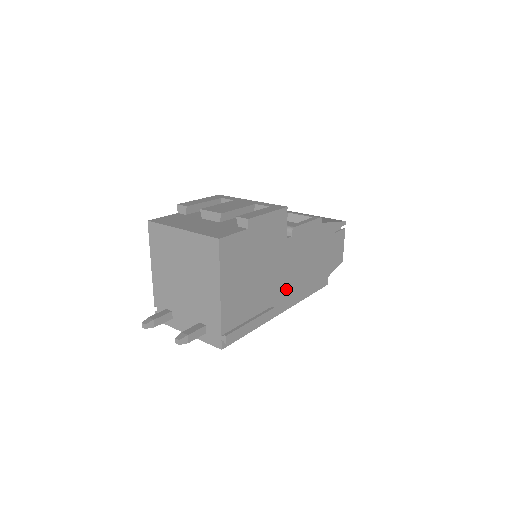
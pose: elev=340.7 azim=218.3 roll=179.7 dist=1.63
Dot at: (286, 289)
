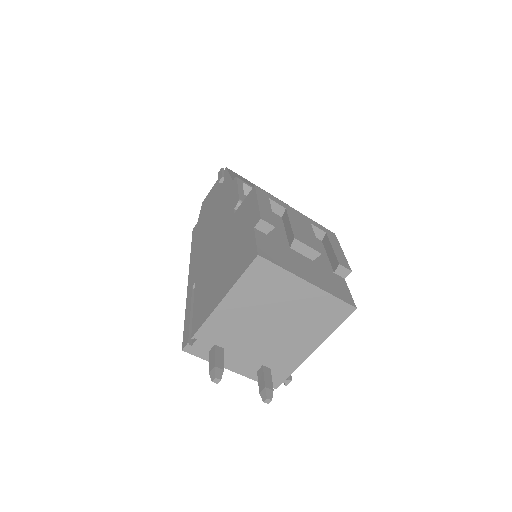
Dot at: occluded
